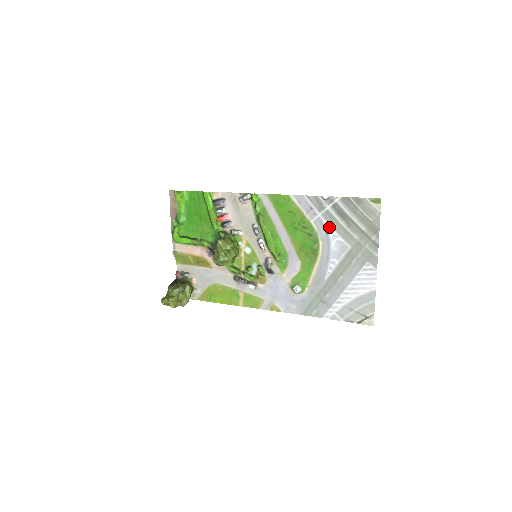
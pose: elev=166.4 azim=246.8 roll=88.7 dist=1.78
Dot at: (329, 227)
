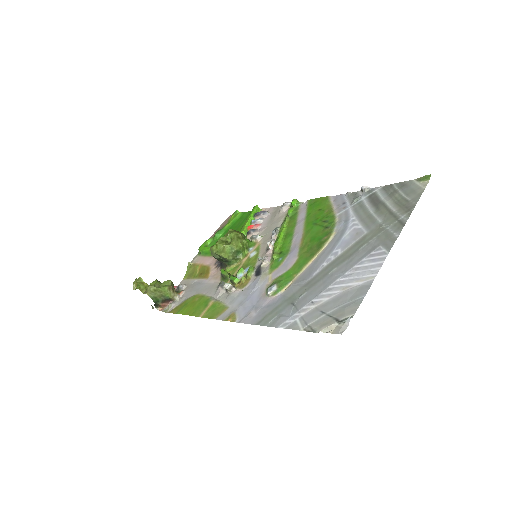
Dot at: (353, 217)
